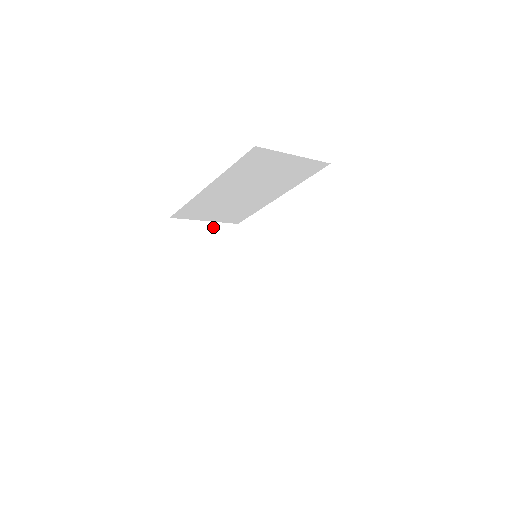
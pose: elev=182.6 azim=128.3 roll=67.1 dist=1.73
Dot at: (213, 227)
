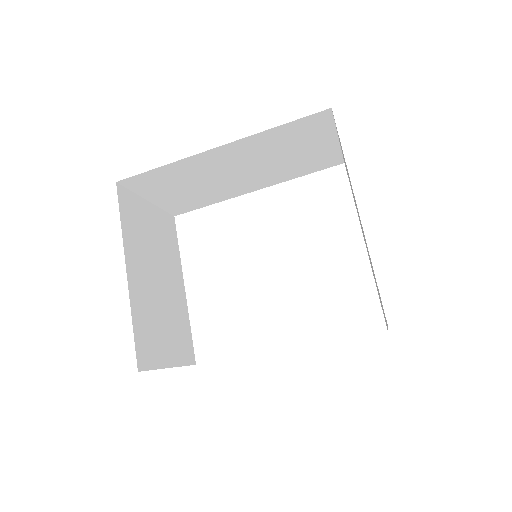
Dot at: (155, 212)
